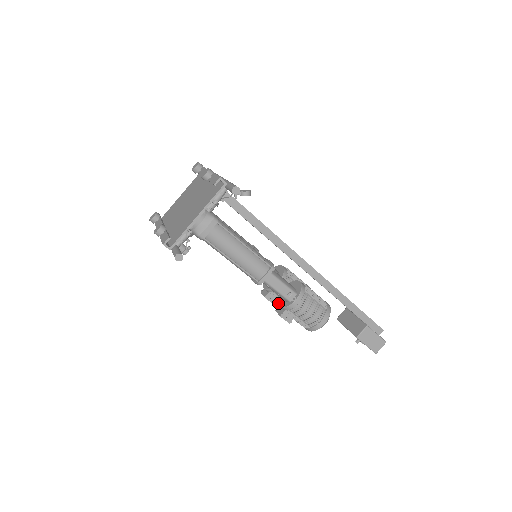
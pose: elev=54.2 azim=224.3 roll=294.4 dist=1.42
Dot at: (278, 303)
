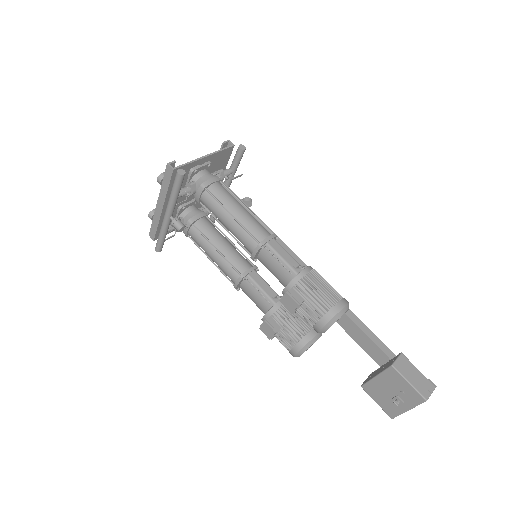
Dot at: (283, 289)
